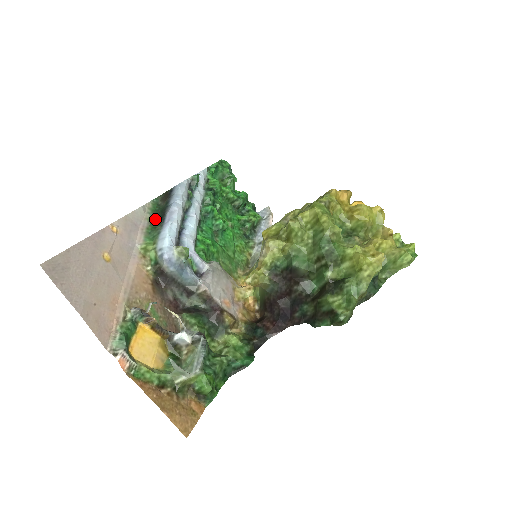
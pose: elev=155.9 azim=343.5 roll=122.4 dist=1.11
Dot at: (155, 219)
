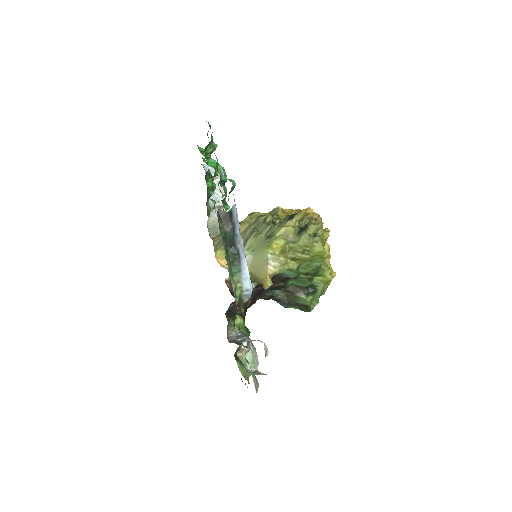
Dot at: (227, 249)
